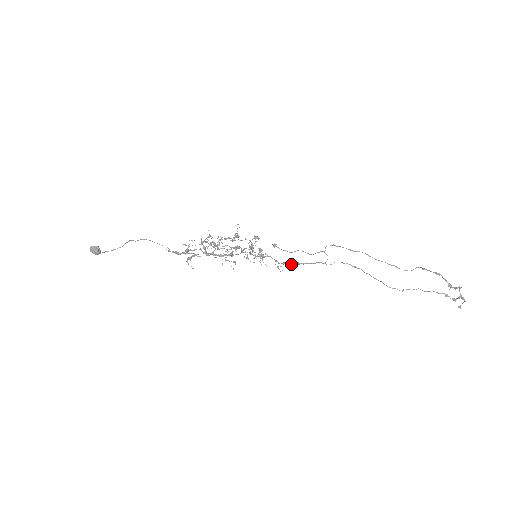
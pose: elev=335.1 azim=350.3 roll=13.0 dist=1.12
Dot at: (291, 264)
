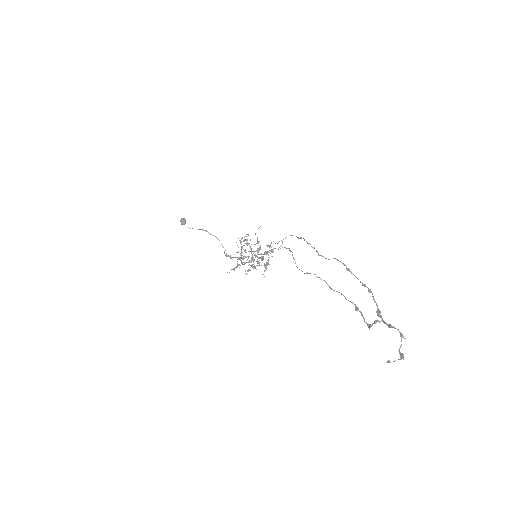
Dot at: (263, 254)
